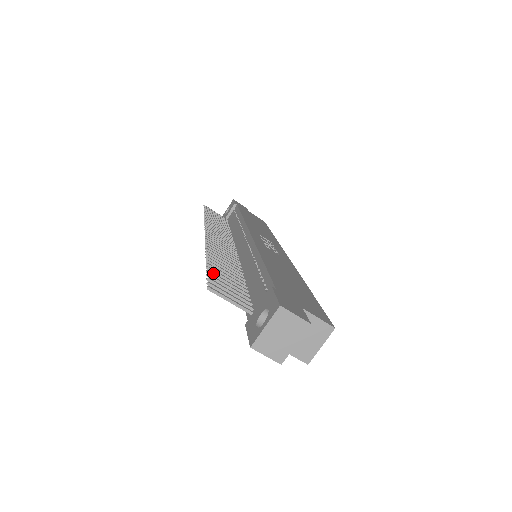
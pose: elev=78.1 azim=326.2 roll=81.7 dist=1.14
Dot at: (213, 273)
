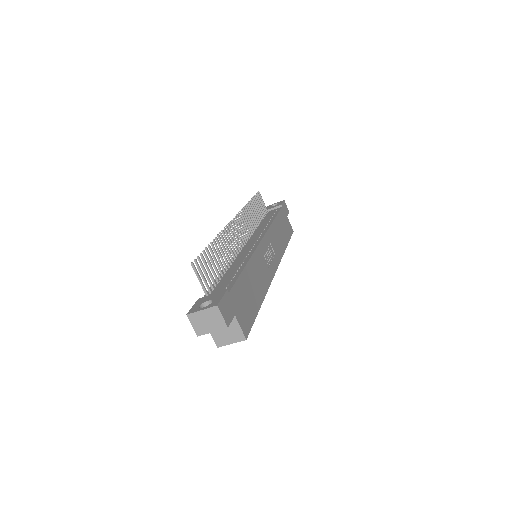
Dot at: (206, 254)
